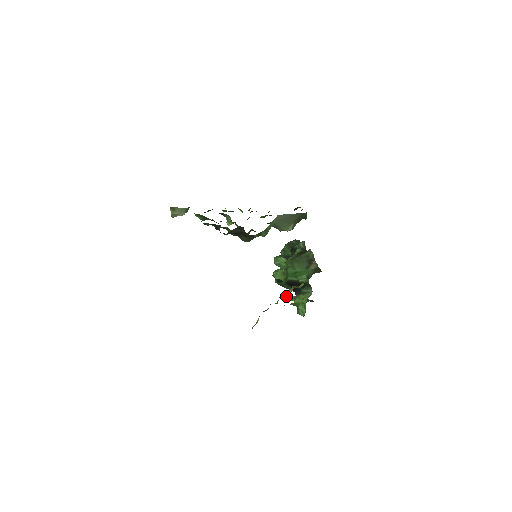
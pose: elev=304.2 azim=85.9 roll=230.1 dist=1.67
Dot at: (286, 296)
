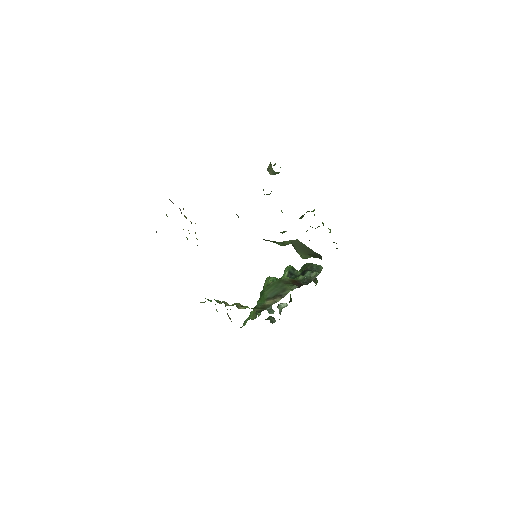
Dot at: occluded
